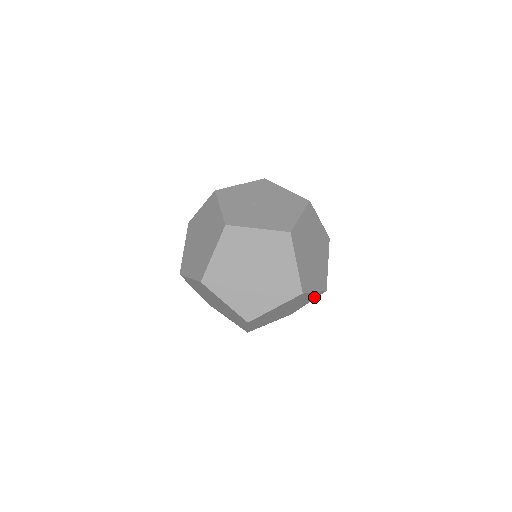
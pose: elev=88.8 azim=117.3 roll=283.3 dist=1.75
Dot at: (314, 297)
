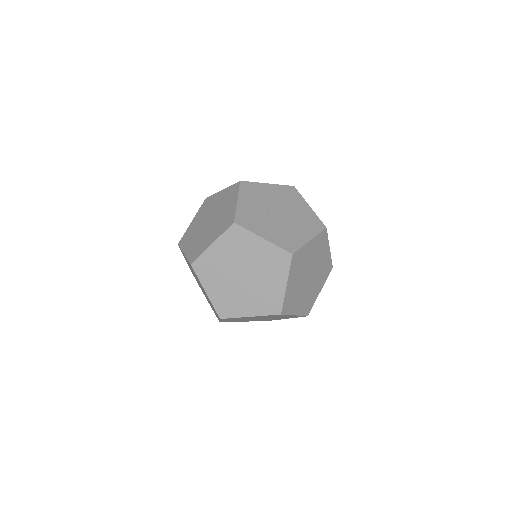
Dot at: (294, 317)
